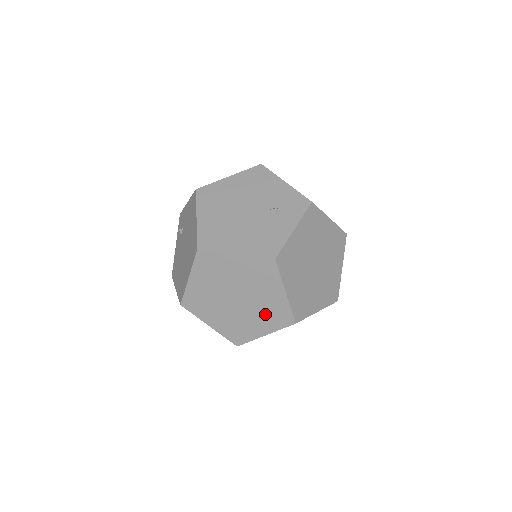
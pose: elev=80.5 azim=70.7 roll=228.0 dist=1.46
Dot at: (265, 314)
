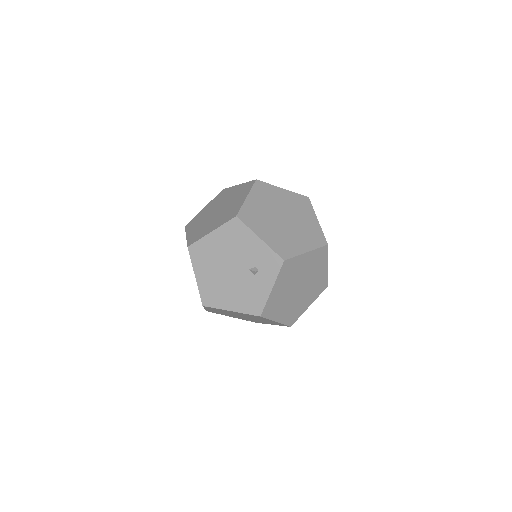
Dot at: (267, 322)
